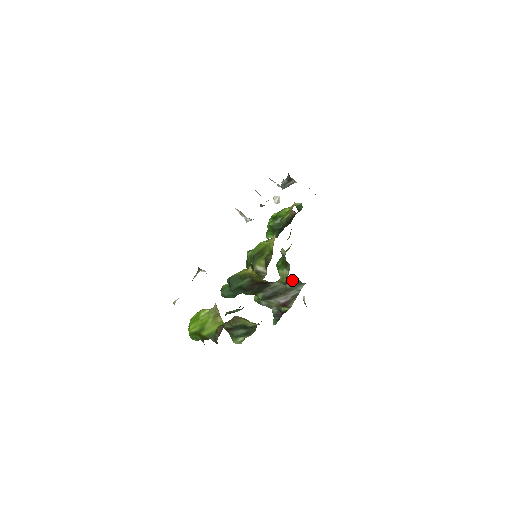
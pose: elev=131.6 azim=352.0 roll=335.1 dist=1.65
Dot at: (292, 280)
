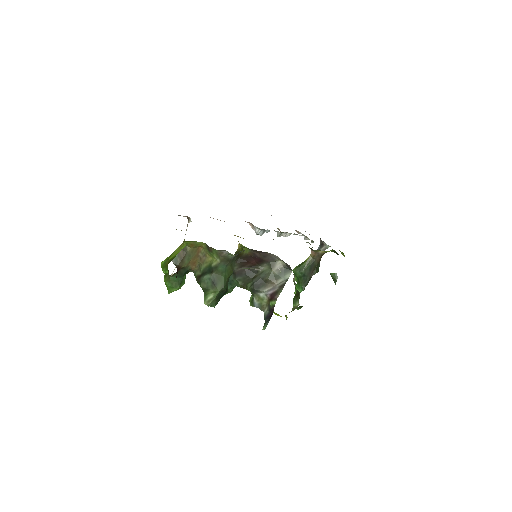
Dot at: (277, 262)
